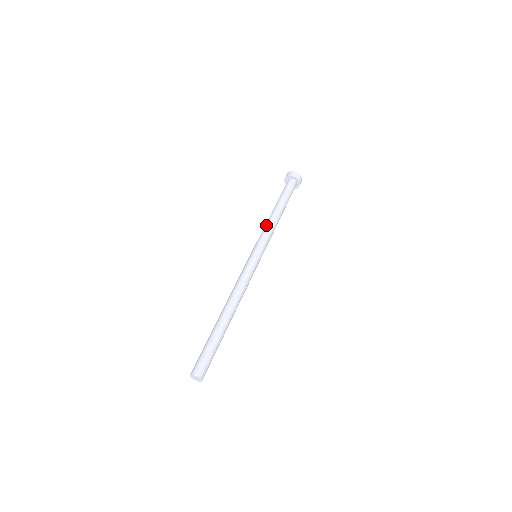
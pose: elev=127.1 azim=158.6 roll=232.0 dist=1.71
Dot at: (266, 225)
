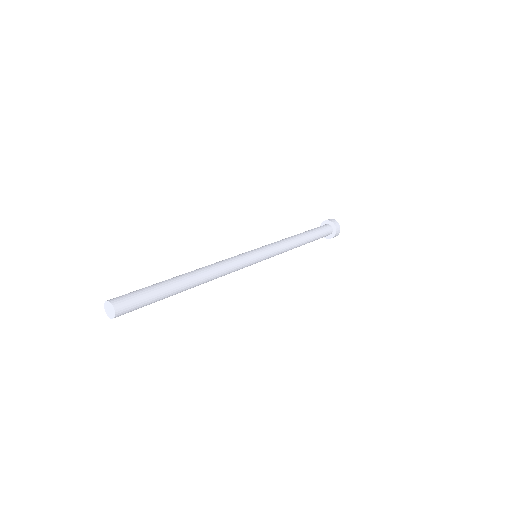
Dot at: occluded
